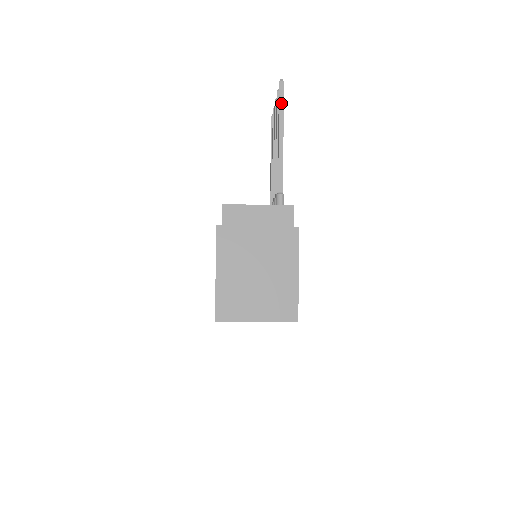
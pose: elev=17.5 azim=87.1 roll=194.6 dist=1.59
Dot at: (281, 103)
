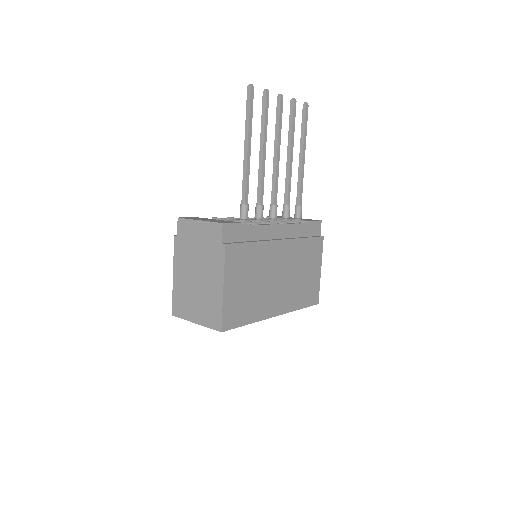
Dot at: (247, 110)
